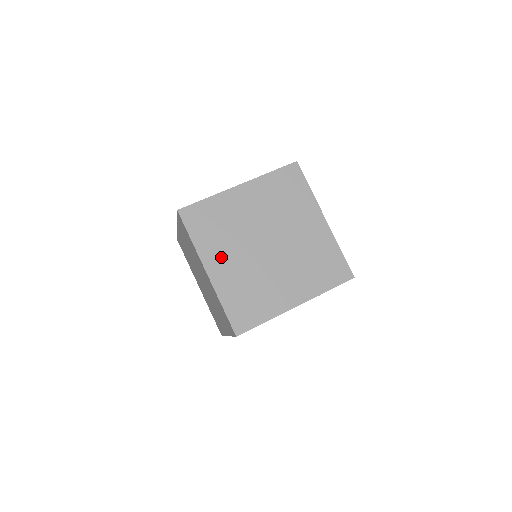
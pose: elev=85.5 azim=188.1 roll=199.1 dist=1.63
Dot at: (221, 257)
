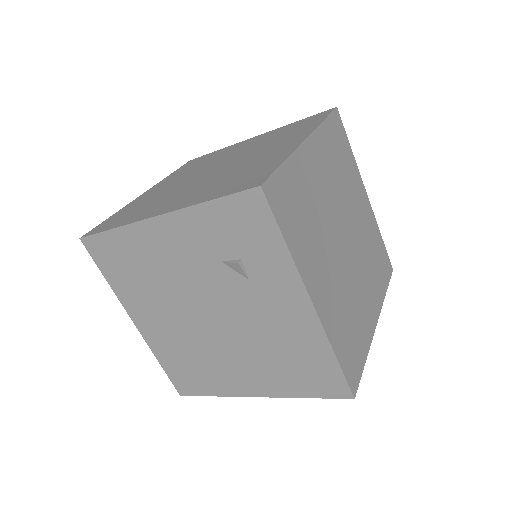
Dot at: (168, 183)
